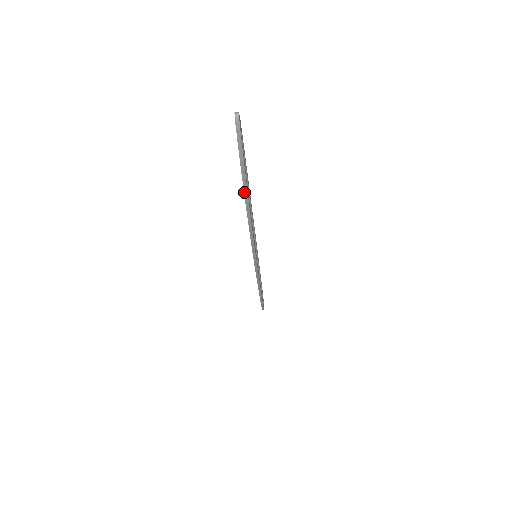
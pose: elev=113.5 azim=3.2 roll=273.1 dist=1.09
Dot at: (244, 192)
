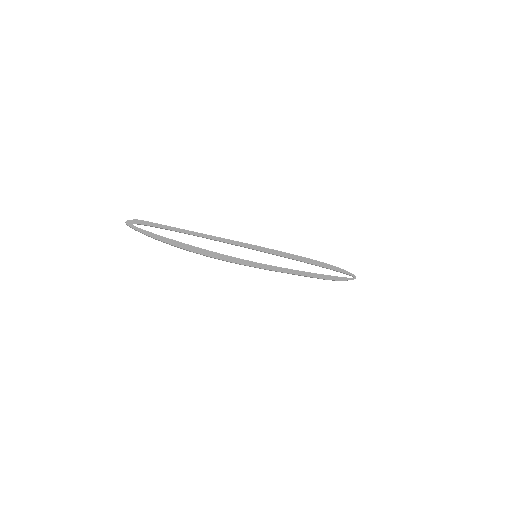
Dot at: occluded
